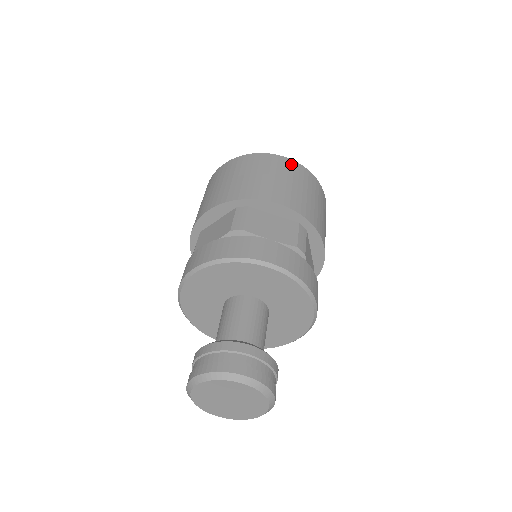
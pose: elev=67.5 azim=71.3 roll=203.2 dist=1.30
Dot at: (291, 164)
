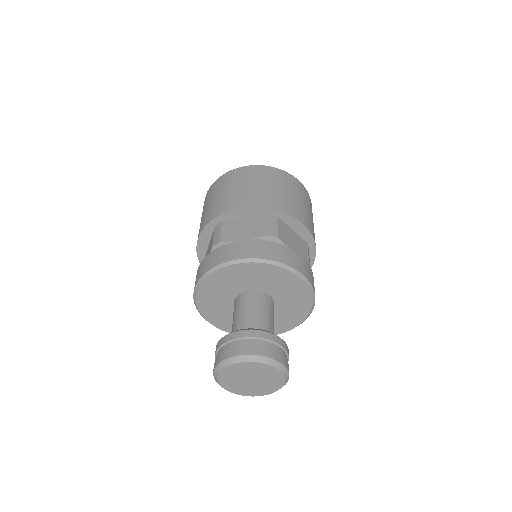
Dot at: (250, 169)
